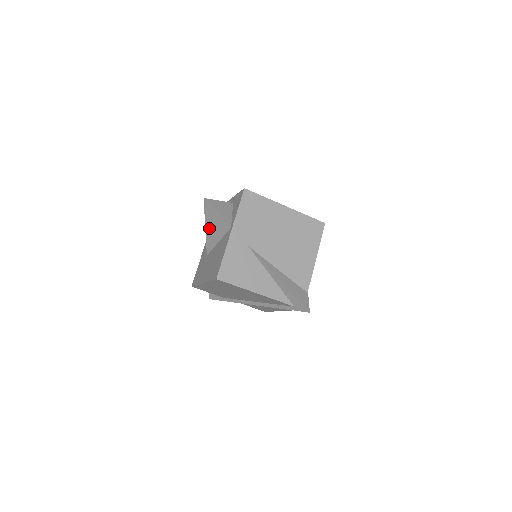
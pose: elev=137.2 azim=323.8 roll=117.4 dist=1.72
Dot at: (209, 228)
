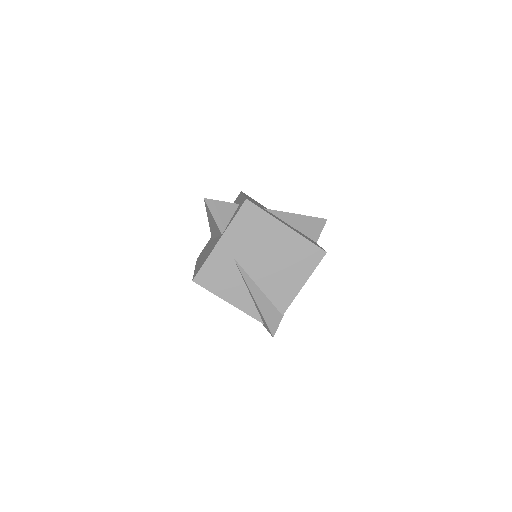
Dot at: (210, 222)
